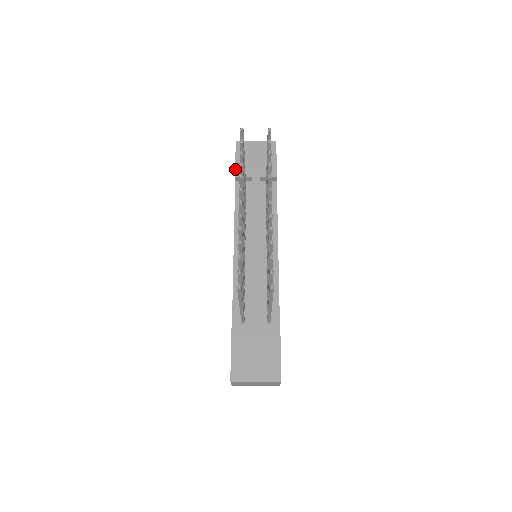
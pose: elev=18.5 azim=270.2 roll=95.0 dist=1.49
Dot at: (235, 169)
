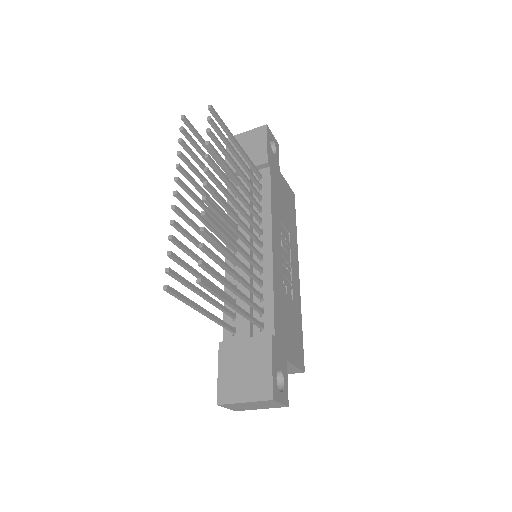
Dot at: occluded
